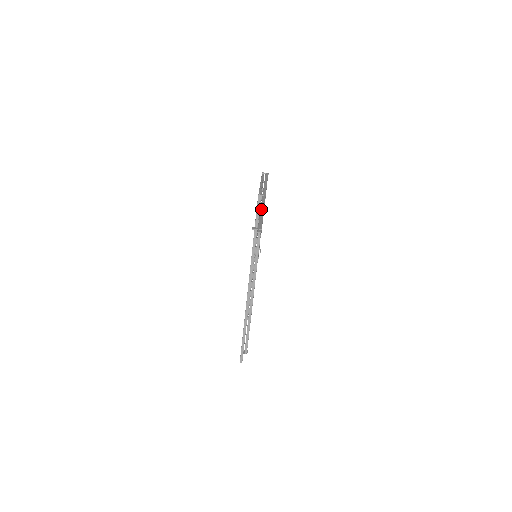
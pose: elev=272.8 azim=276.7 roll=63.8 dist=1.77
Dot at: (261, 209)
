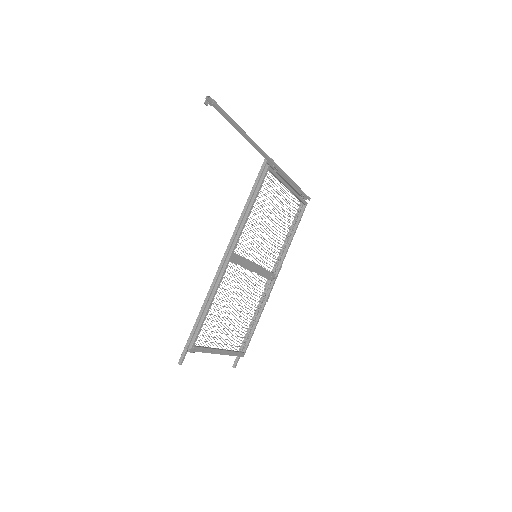
Dot at: (246, 134)
